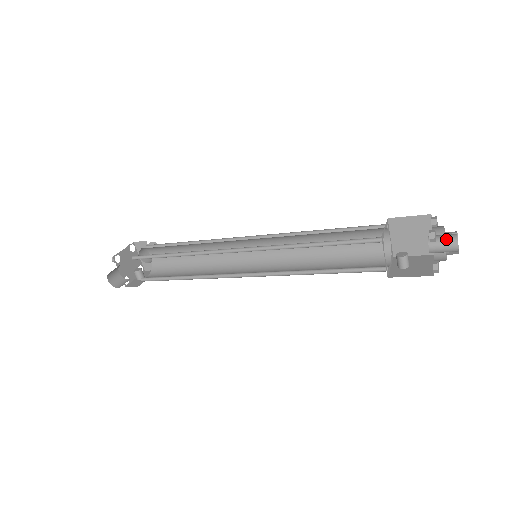
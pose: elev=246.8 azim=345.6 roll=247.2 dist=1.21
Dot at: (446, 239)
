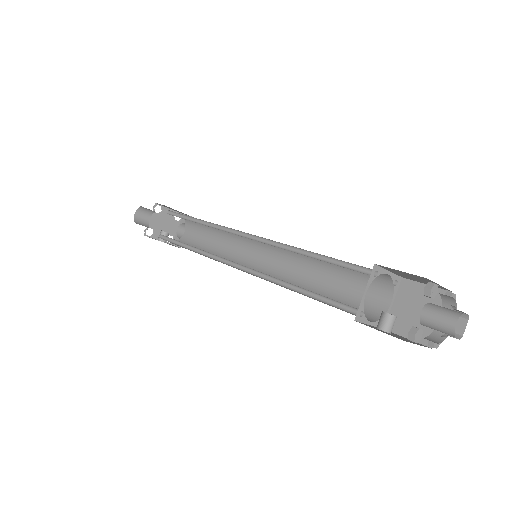
Dot at: (447, 310)
